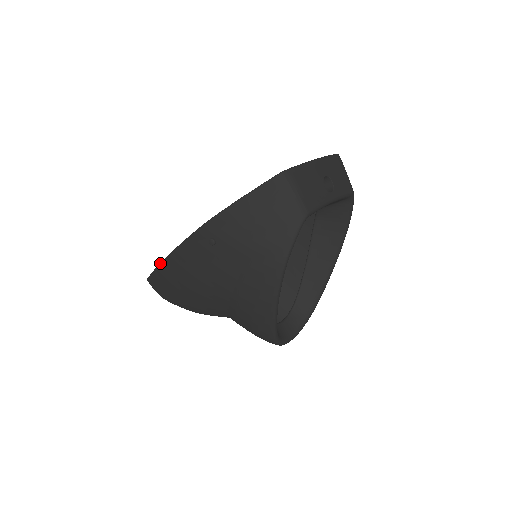
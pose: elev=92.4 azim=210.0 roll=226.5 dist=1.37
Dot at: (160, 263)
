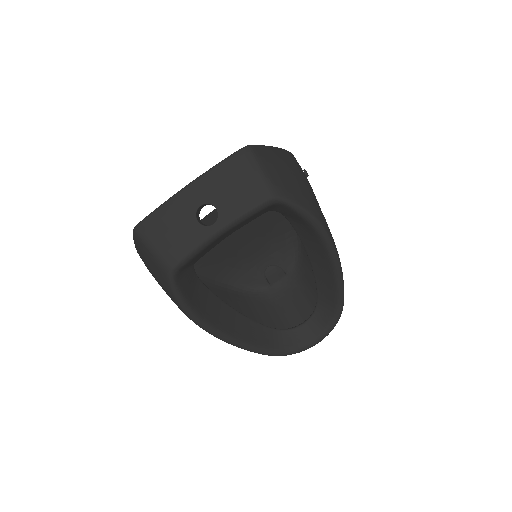
Dot at: occluded
